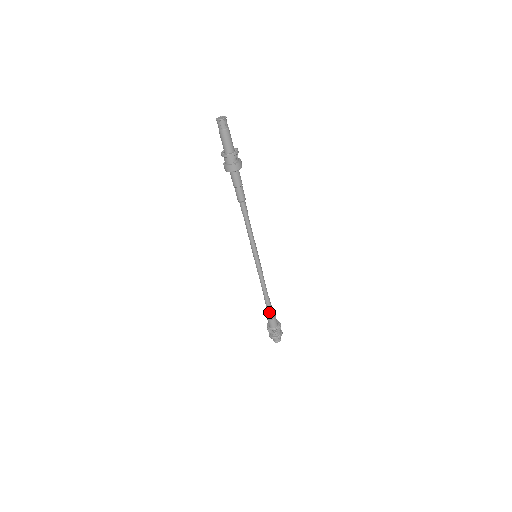
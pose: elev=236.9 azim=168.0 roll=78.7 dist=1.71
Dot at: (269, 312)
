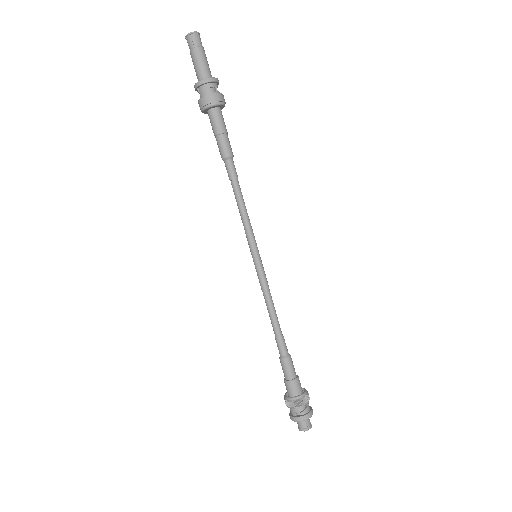
Dot at: (286, 364)
